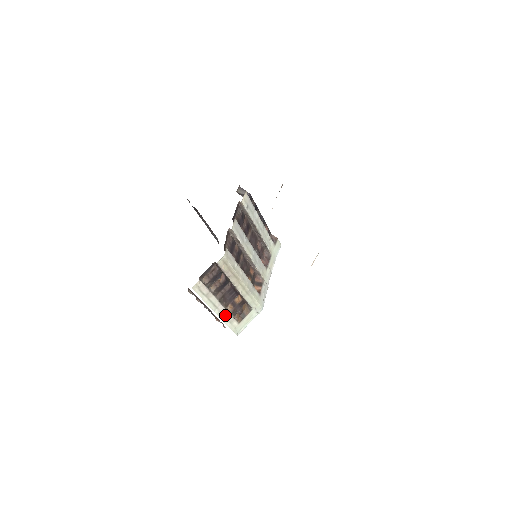
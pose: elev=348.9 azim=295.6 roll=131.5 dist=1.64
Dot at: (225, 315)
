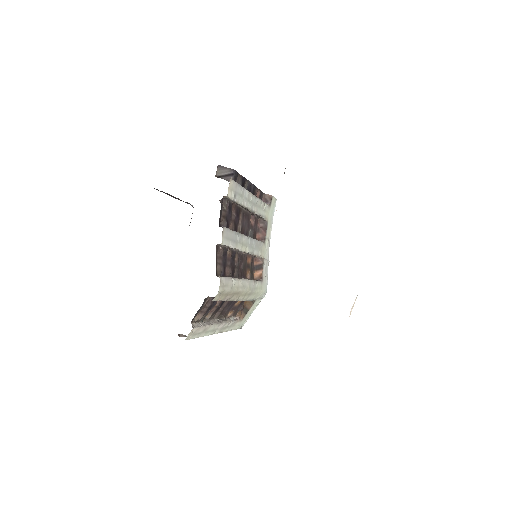
Dot at: (226, 326)
